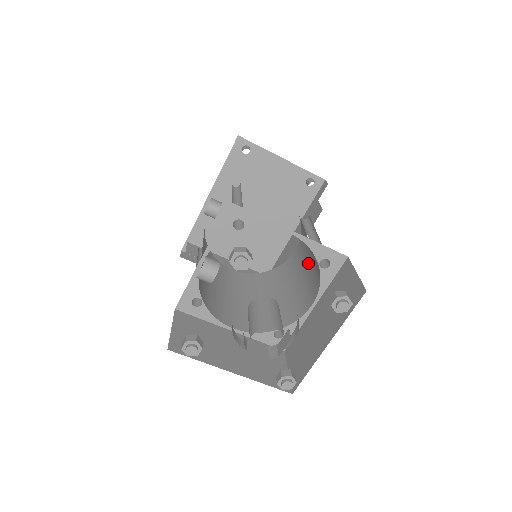
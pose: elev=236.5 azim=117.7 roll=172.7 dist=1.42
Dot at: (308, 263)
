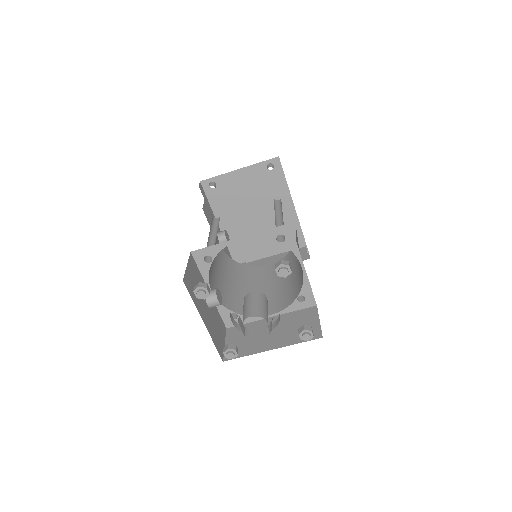
Dot at: occluded
